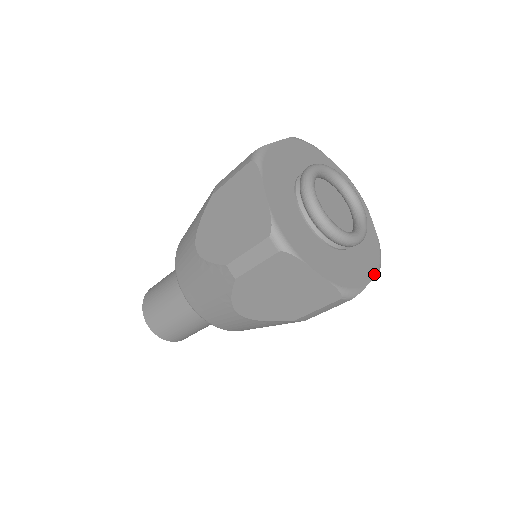
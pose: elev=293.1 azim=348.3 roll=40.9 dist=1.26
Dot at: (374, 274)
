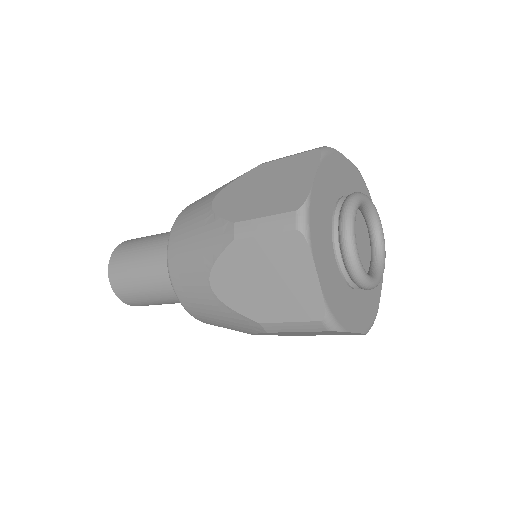
Dot at: (360, 330)
